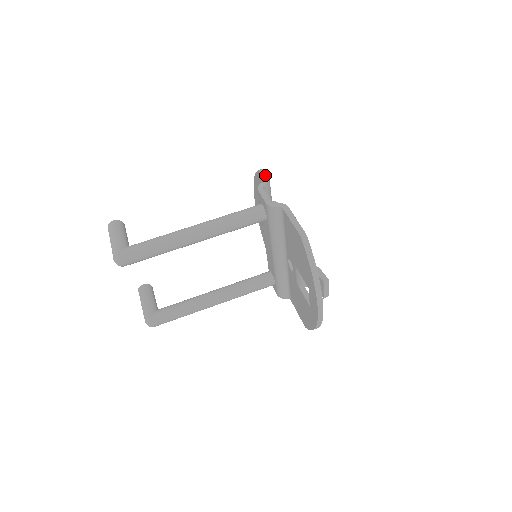
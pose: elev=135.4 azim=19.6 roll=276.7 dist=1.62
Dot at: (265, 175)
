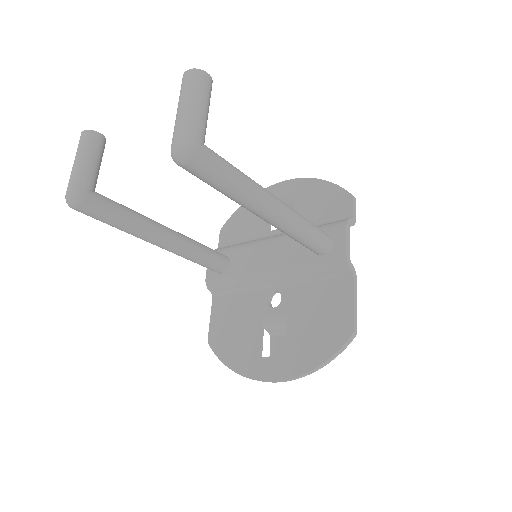
Dot at: (355, 211)
